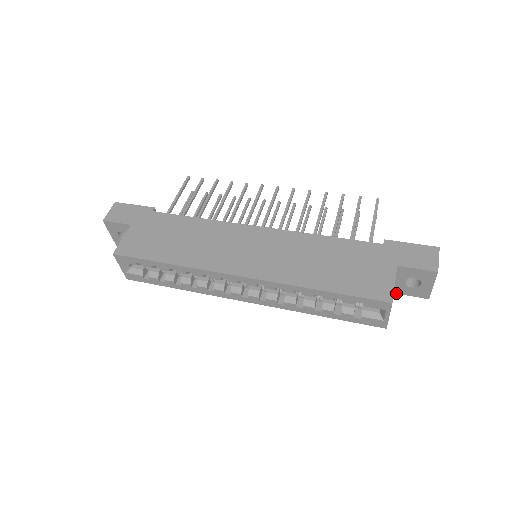
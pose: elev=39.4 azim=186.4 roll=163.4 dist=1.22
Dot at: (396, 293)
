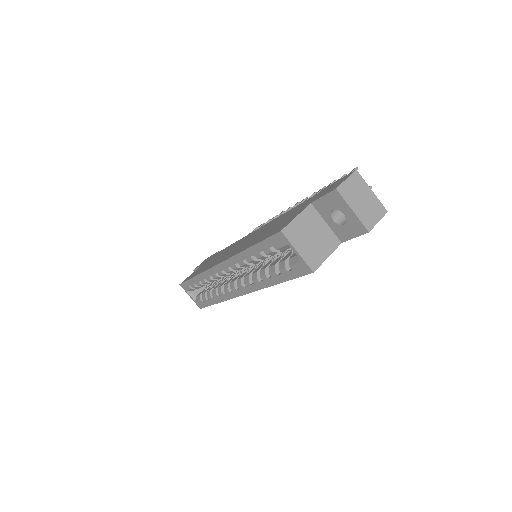
Dot at: (344, 241)
